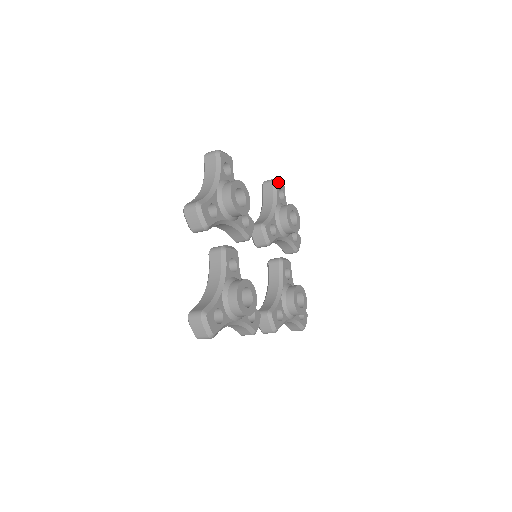
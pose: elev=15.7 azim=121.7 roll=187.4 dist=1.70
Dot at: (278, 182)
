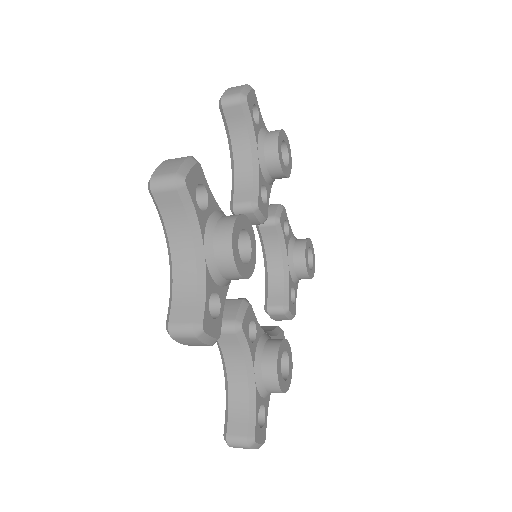
Dot at: (248, 96)
